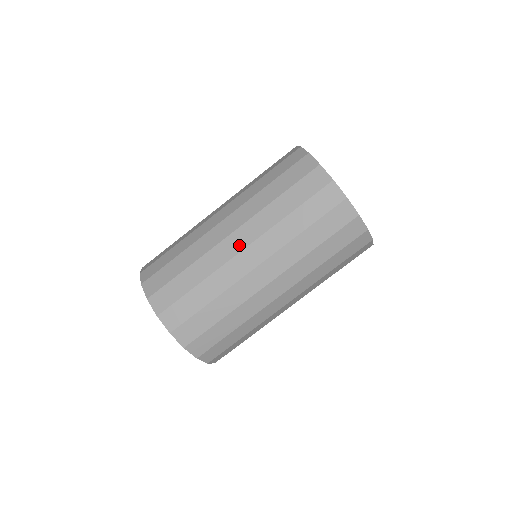
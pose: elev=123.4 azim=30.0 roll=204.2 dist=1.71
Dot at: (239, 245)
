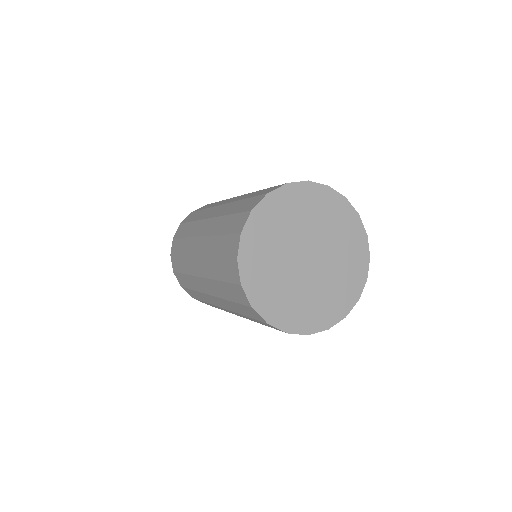
Dot at: (198, 271)
